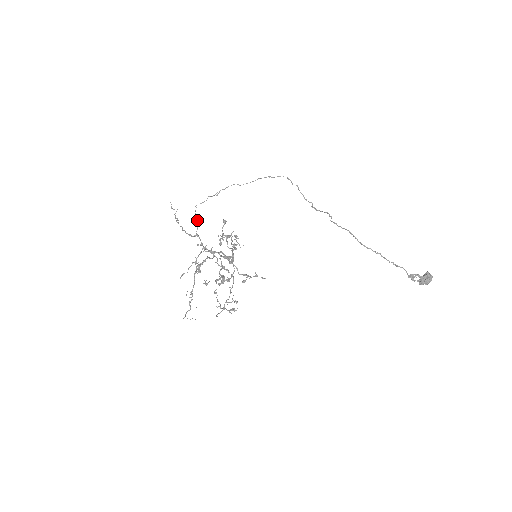
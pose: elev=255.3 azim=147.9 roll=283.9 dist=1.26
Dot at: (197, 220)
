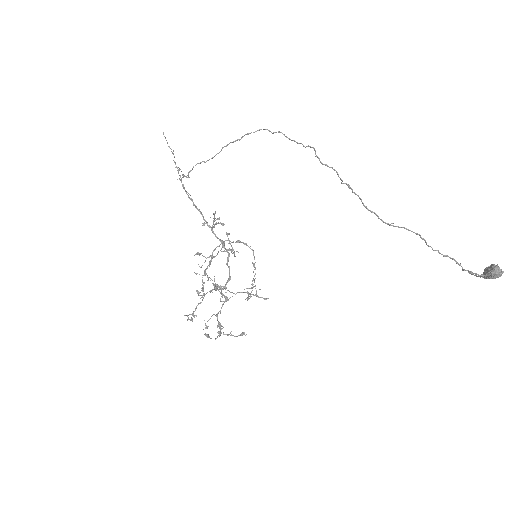
Dot at: occluded
